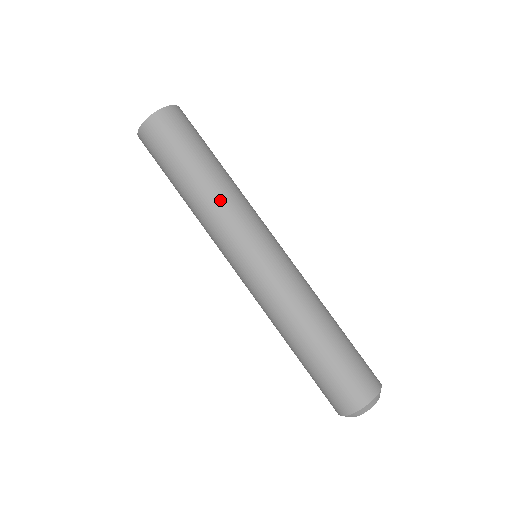
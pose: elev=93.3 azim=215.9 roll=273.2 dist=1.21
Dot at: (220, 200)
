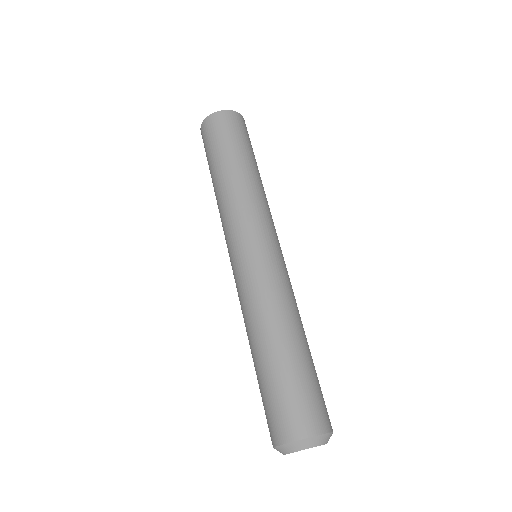
Dot at: (264, 193)
